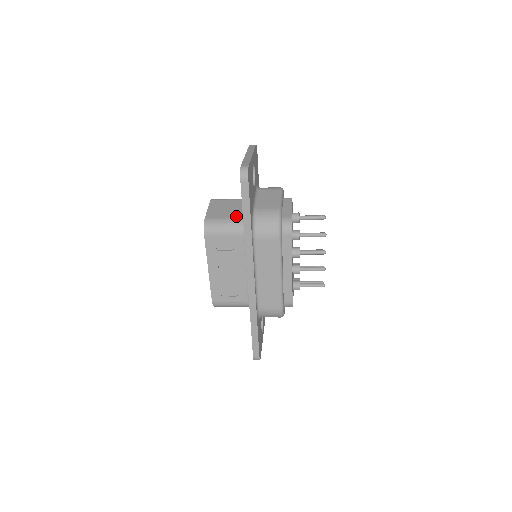
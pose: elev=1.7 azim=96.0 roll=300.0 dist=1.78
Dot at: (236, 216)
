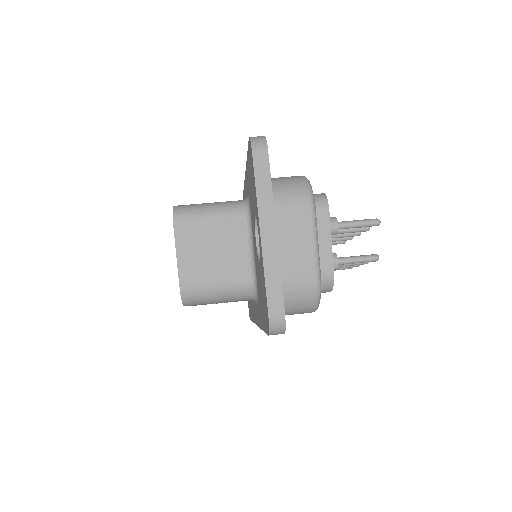
Dot at: (236, 277)
